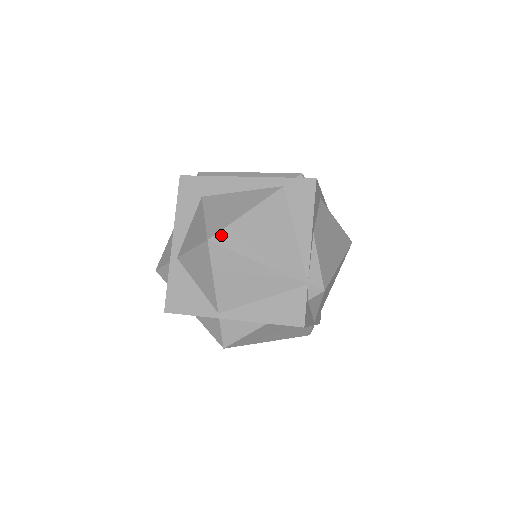
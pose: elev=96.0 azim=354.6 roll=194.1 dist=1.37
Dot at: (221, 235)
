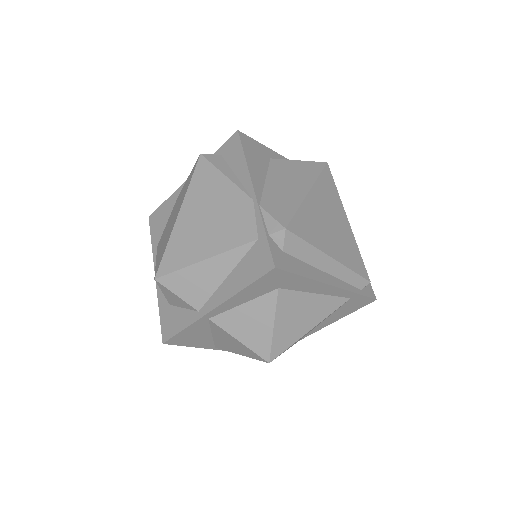
Dot at: occluded
